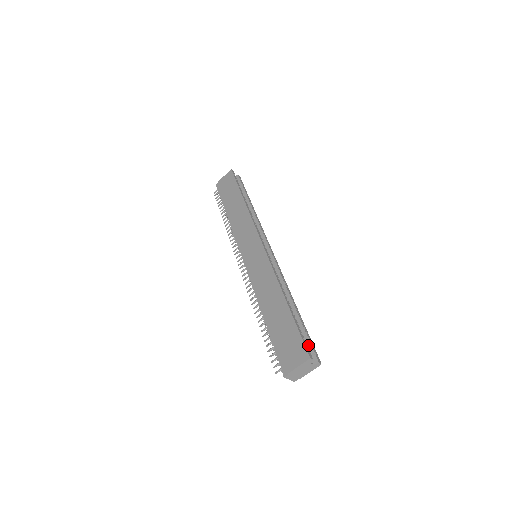
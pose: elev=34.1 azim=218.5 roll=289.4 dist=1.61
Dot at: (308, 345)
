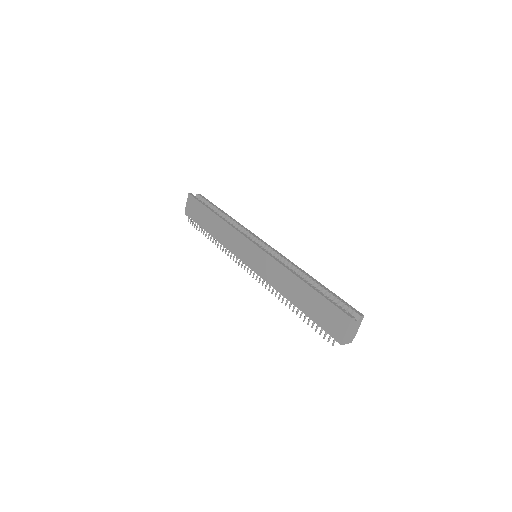
Dot at: (344, 307)
